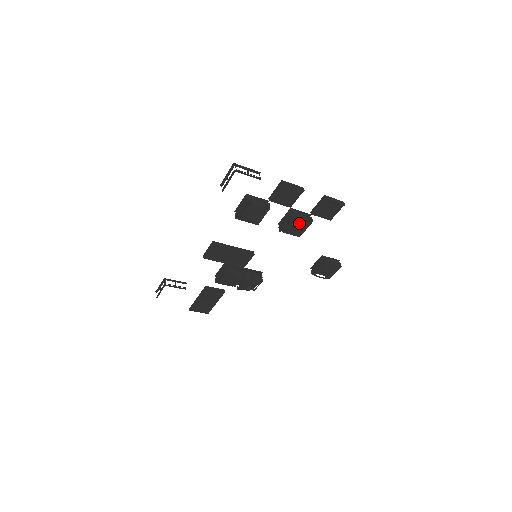
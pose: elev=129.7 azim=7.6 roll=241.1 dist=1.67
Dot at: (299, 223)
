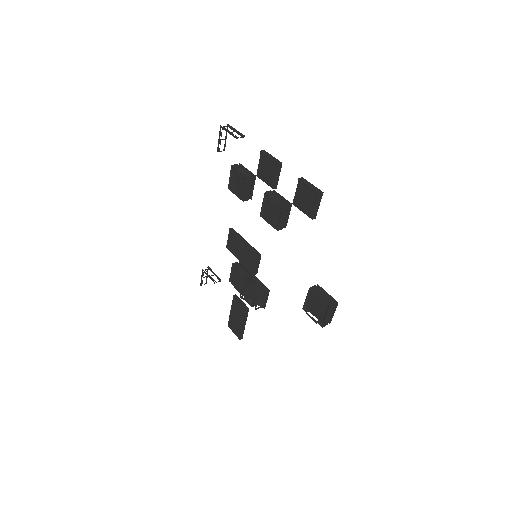
Dot at: (273, 207)
